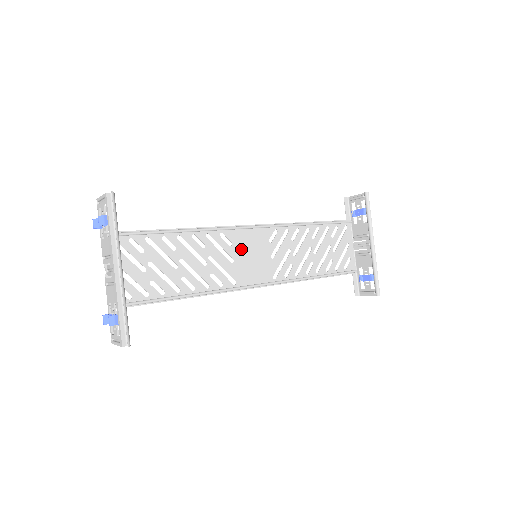
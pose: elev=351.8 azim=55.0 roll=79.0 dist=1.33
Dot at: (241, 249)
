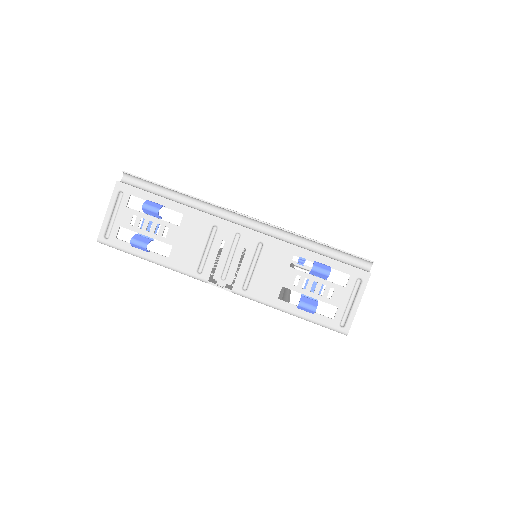
Dot at: (241, 261)
